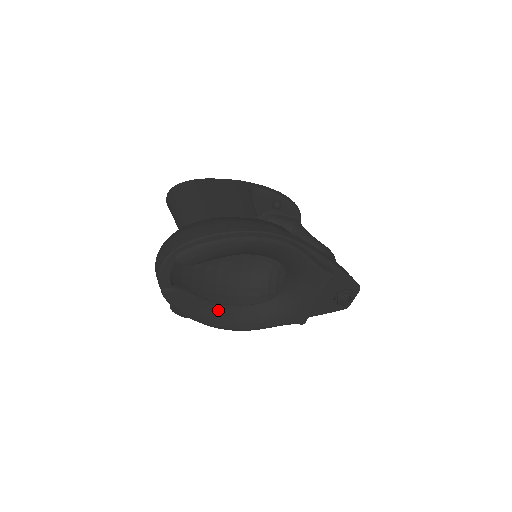
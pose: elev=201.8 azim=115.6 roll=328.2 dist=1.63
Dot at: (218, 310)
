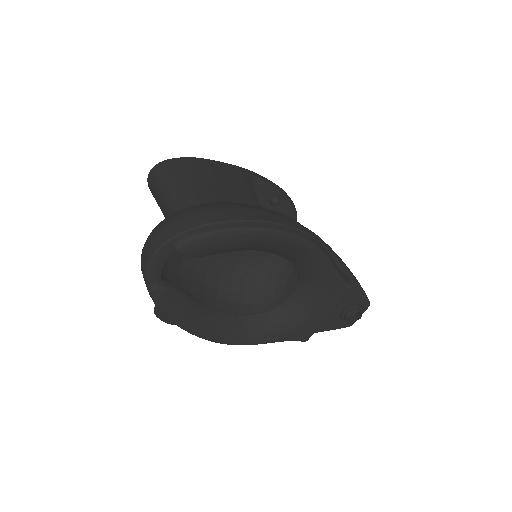
Dot at: (212, 317)
